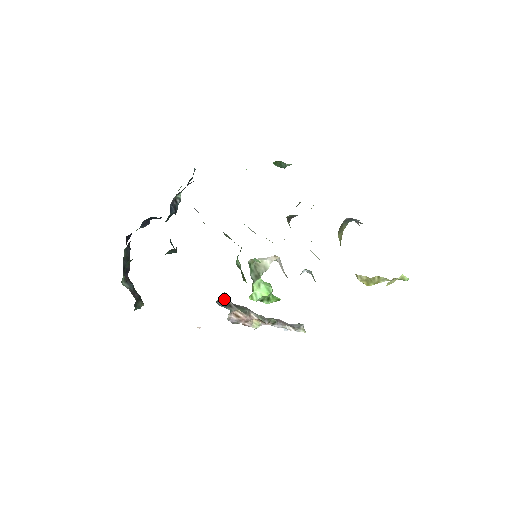
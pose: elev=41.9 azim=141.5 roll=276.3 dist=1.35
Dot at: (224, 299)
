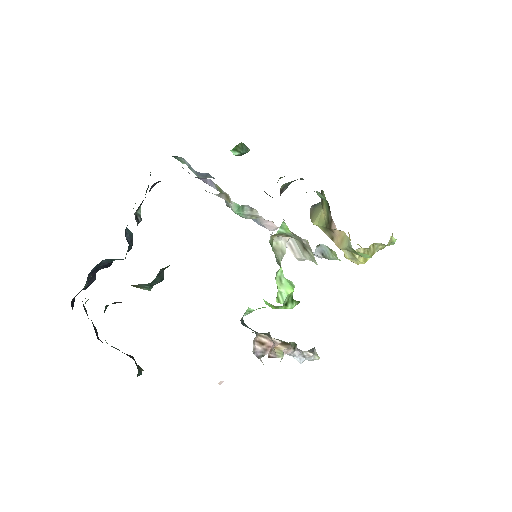
Dot at: (243, 321)
